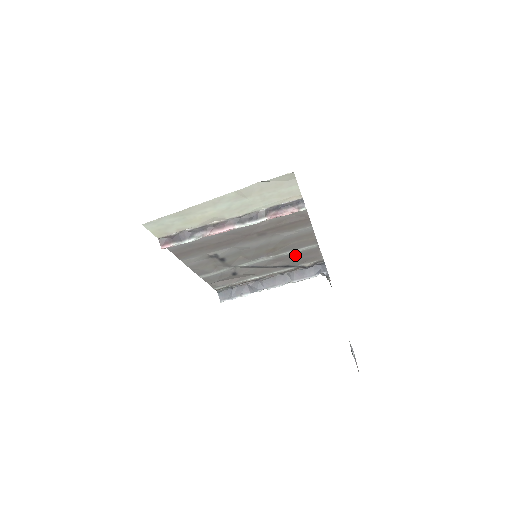
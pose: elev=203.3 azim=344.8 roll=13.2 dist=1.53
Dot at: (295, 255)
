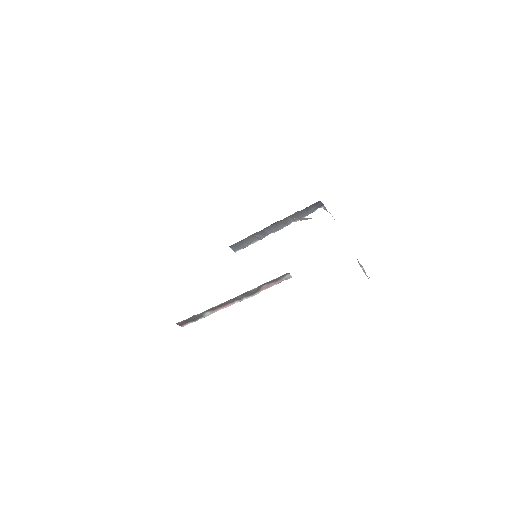
Dot at: occluded
